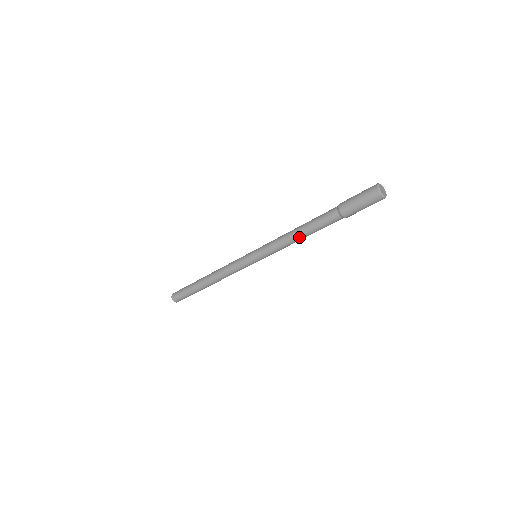
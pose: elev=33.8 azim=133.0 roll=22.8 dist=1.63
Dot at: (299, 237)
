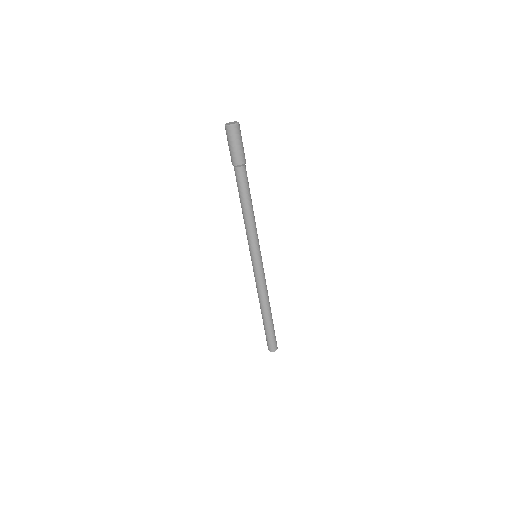
Dot at: (249, 210)
